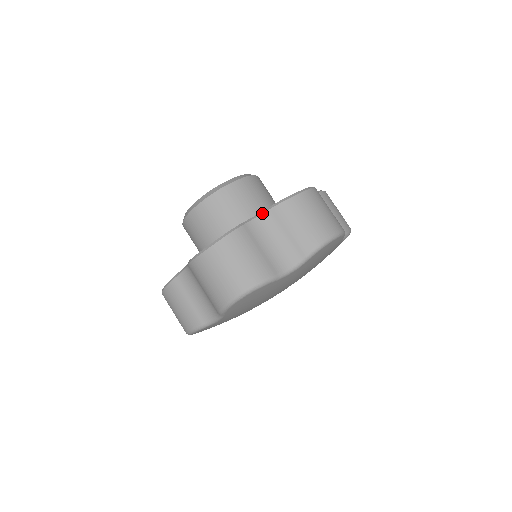
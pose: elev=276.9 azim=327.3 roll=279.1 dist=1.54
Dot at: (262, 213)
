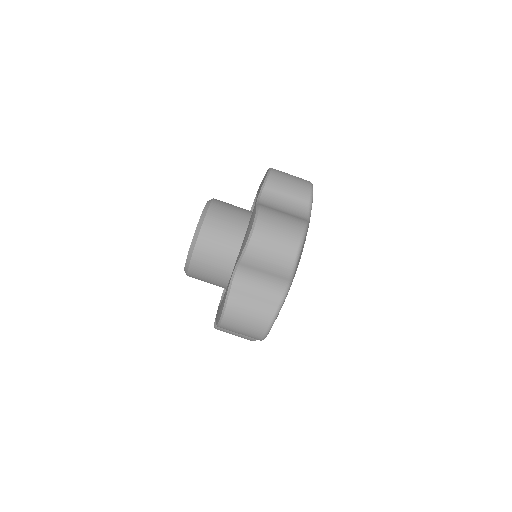
Dot at: (236, 270)
